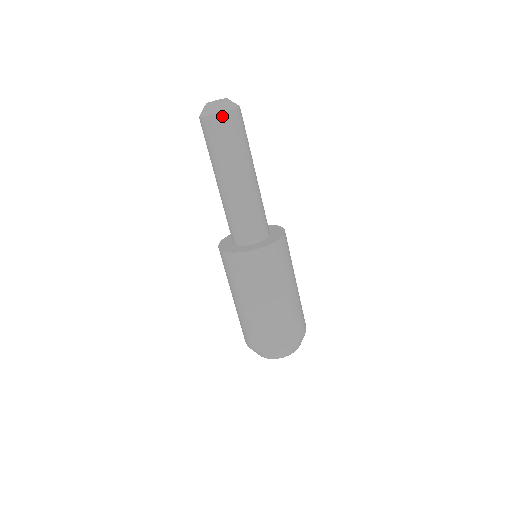
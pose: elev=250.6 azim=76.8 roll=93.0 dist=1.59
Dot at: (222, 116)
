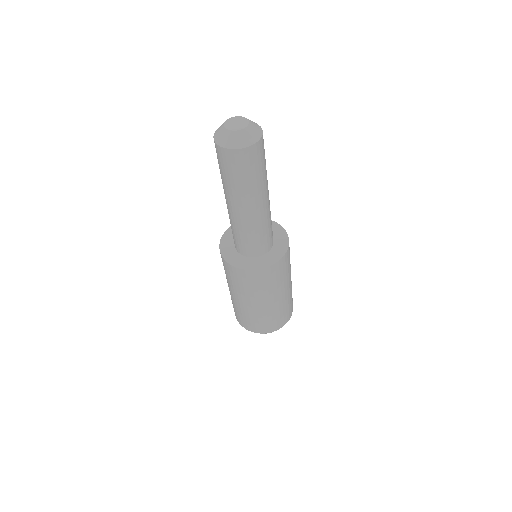
Dot at: (242, 152)
